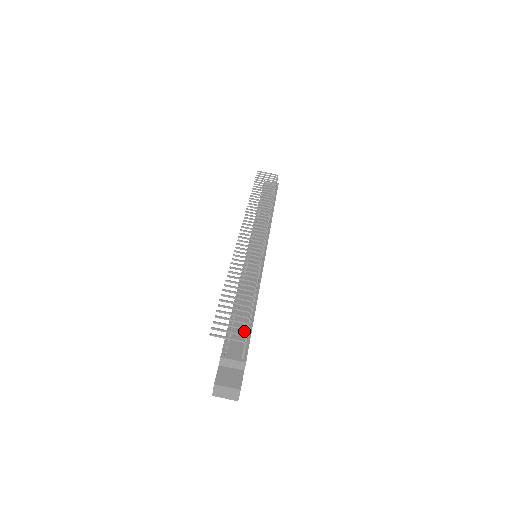
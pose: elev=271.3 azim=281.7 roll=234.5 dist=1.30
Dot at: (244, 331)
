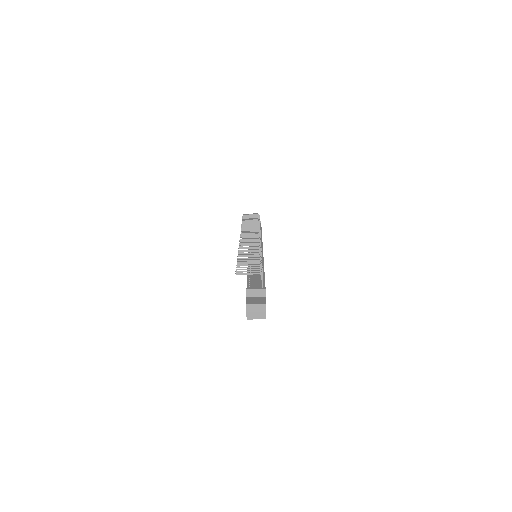
Dot at: (259, 279)
